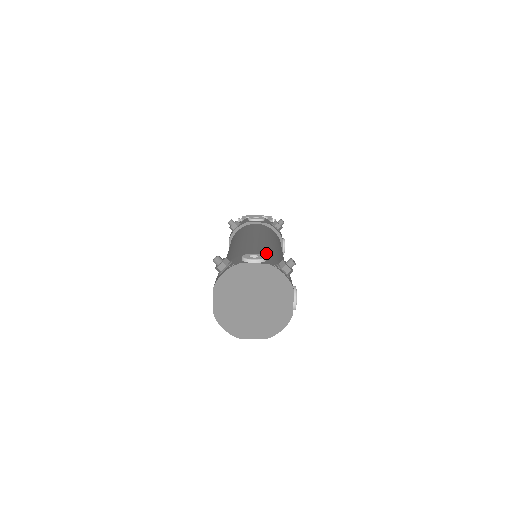
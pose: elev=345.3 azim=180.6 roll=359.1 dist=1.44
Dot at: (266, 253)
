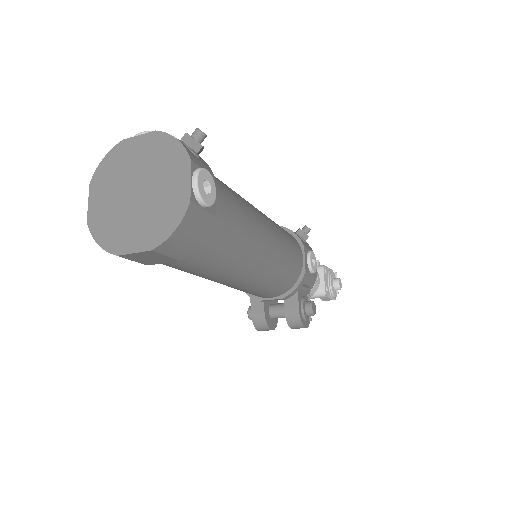
Dot at: occluded
